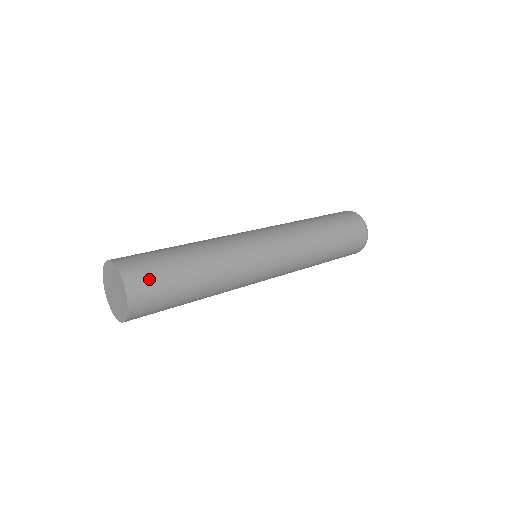
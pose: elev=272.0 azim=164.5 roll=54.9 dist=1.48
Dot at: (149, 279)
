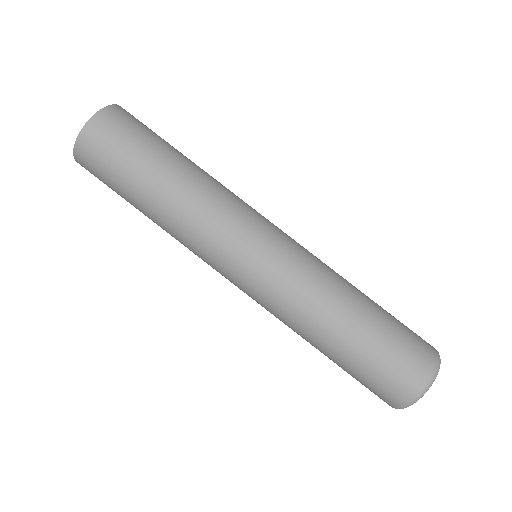
Dot at: (117, 133)
